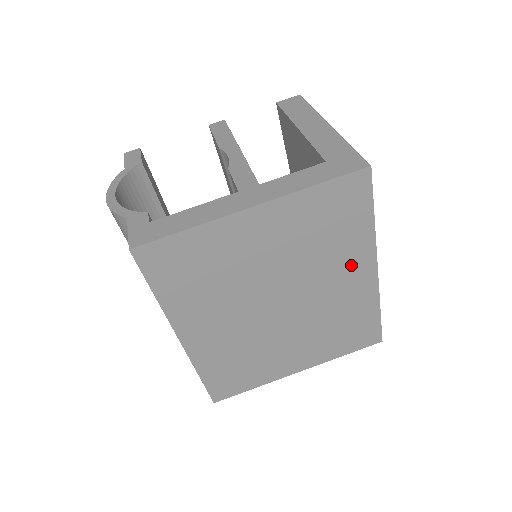
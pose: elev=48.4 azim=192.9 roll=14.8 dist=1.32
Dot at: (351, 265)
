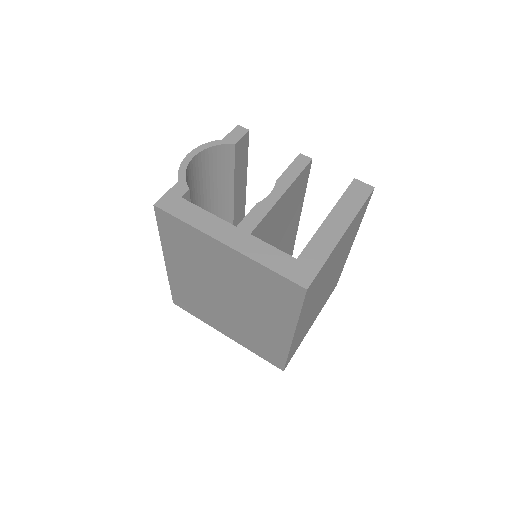
Dot at: (277, 320)
